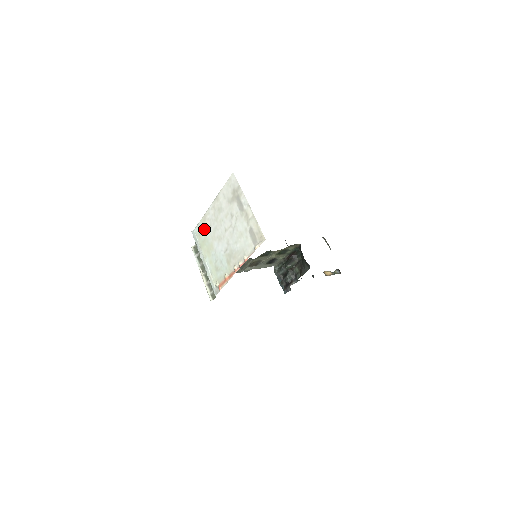
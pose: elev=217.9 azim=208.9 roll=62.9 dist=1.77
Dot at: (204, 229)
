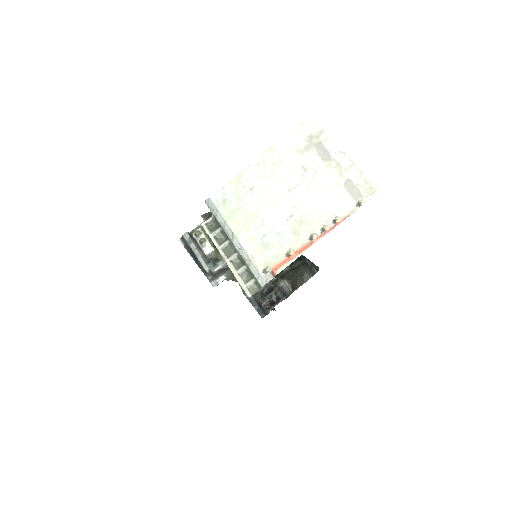
Dot at: (237, 193)
